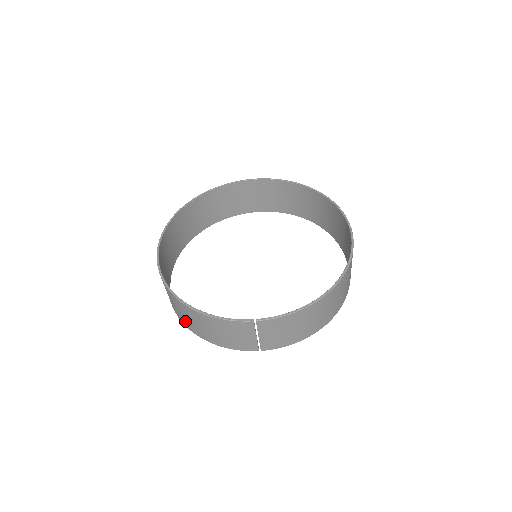
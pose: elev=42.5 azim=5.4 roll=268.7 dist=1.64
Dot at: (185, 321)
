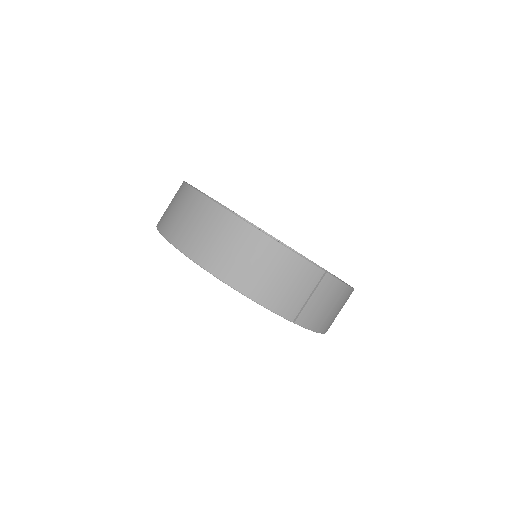
Dot at: (221, 261)
